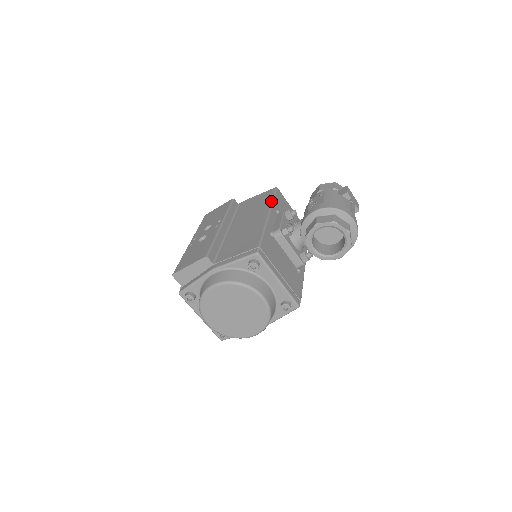
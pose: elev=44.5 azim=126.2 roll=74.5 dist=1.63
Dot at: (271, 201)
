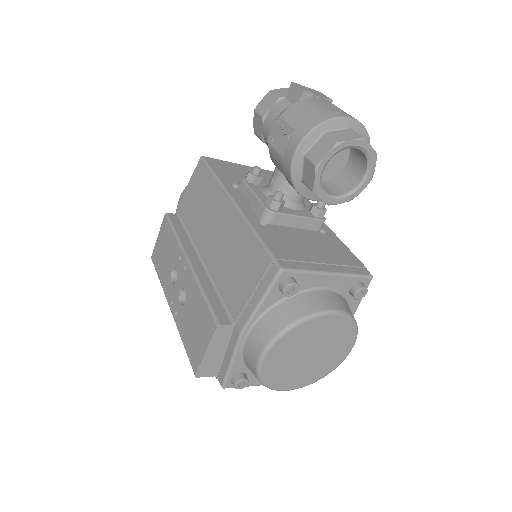
Dot at: (216, 181)
